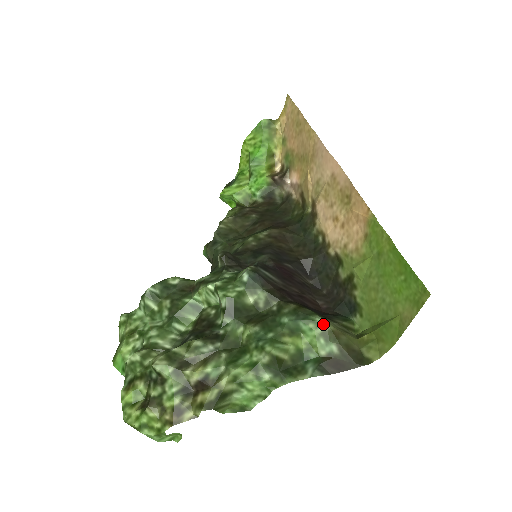
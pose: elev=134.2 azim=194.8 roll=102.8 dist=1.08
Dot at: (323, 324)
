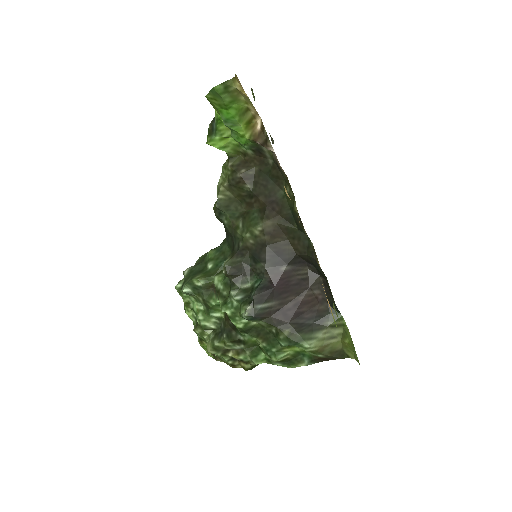
Dot at: (309, 349)
